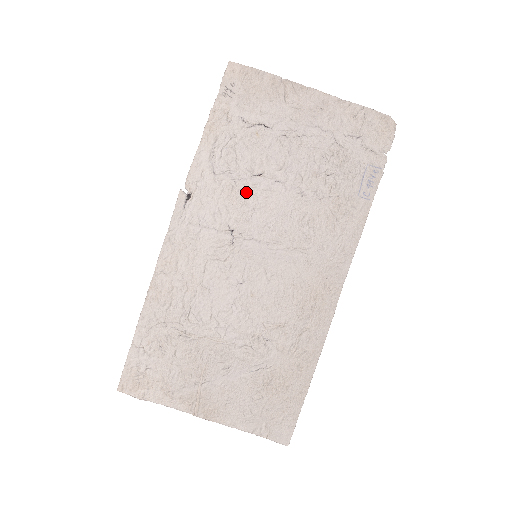
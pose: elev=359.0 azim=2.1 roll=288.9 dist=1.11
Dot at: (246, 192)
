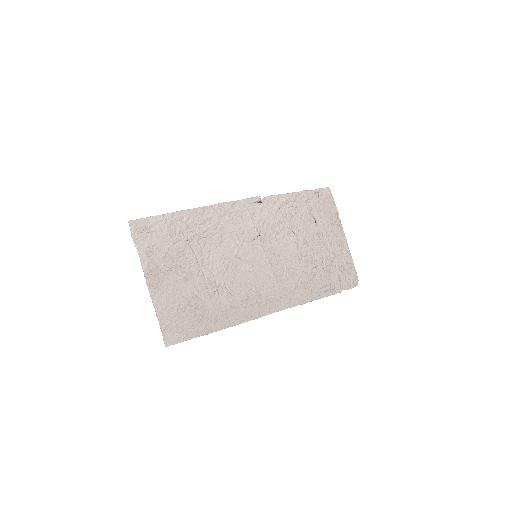
Dot at: (282, 231)
